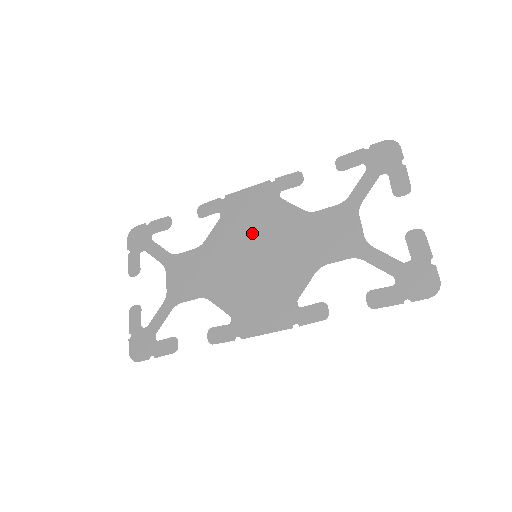
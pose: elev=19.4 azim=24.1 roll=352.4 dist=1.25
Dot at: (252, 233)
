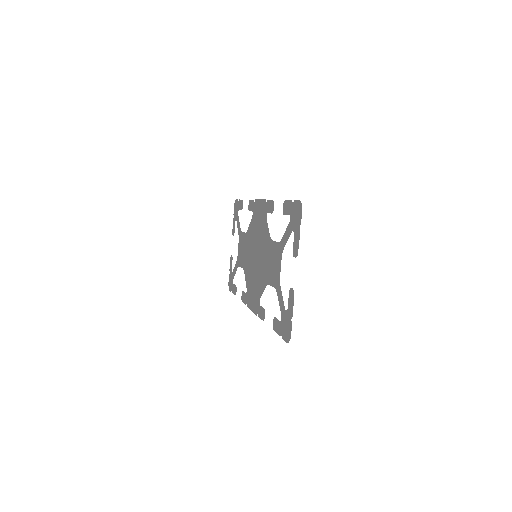
Dot at: (257, 238)
